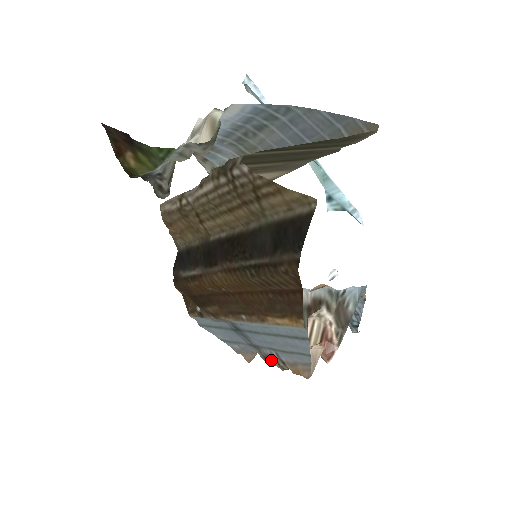
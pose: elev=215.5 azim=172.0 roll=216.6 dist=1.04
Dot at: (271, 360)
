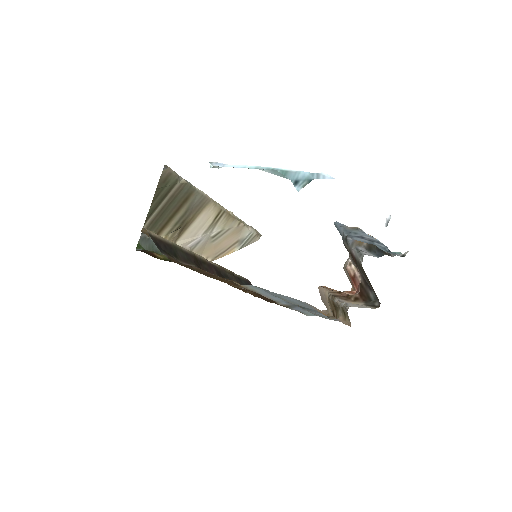
Dot at: (327, 316)
